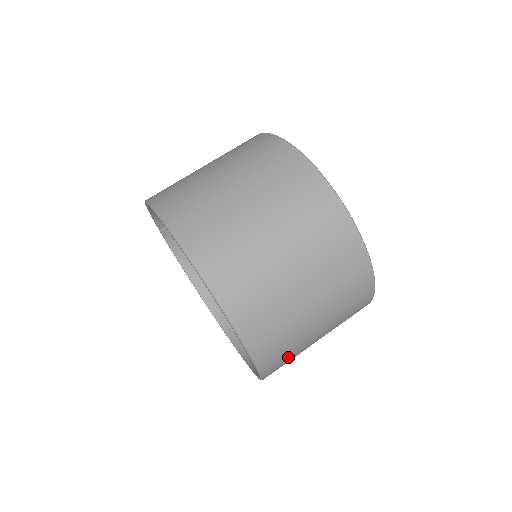
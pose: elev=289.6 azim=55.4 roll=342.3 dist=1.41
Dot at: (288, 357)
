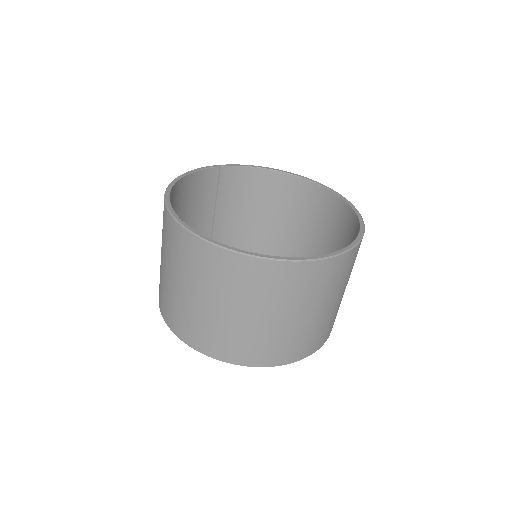
Dot at: (314, 336)
